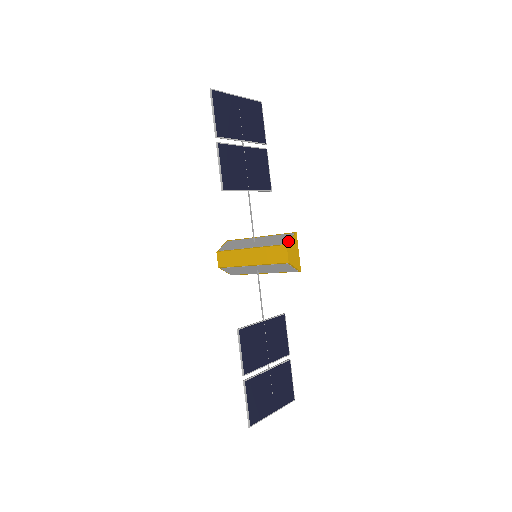
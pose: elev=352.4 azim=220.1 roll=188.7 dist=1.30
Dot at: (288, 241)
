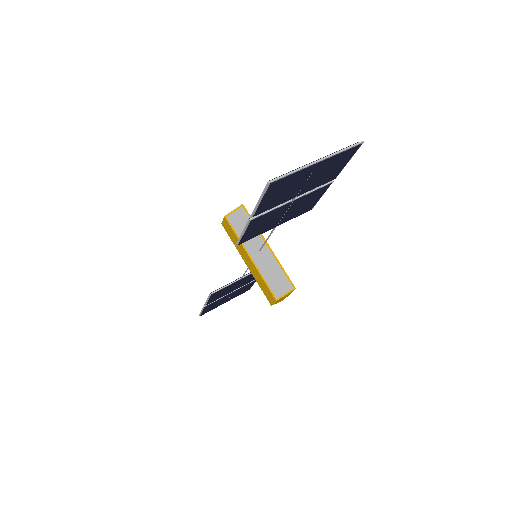
Dot at: (281, 297)
